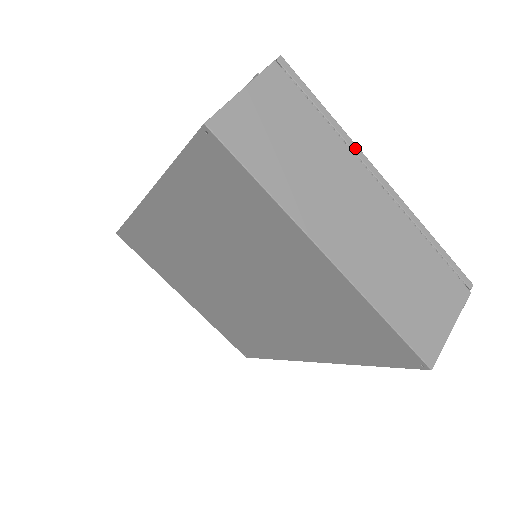
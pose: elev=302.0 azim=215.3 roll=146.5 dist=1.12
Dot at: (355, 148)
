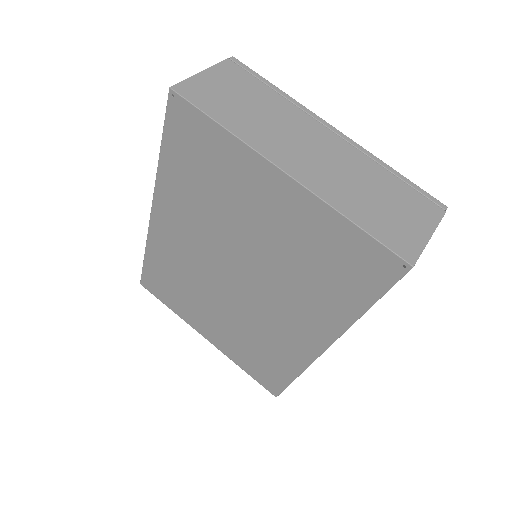
Dot at: (304, 108)
